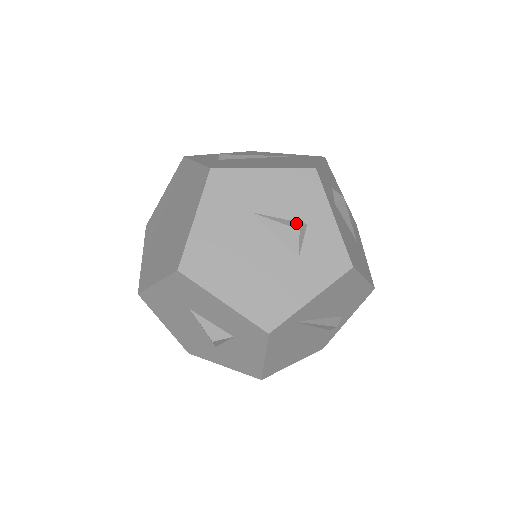
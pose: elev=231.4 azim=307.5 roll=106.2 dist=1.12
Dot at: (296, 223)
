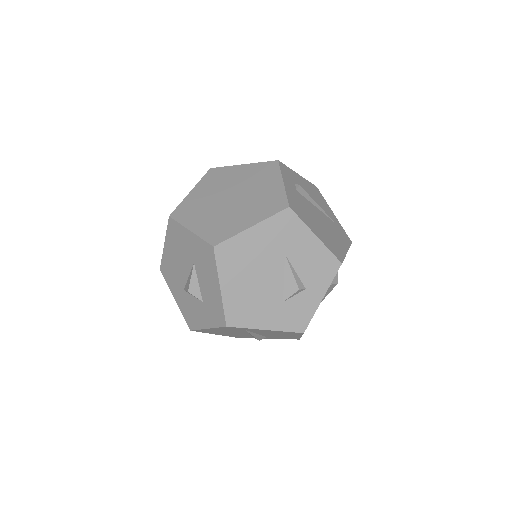
Dot at: (301, 283)
